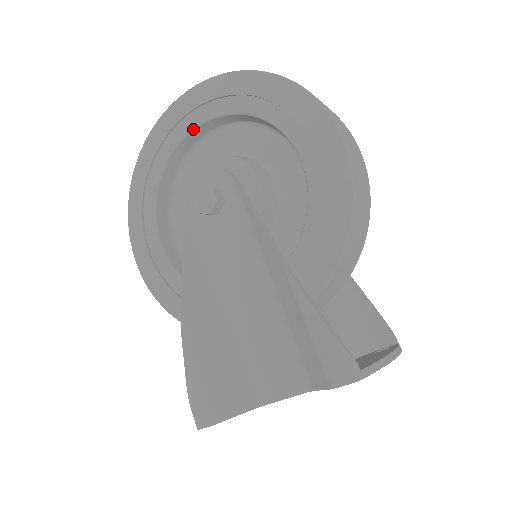
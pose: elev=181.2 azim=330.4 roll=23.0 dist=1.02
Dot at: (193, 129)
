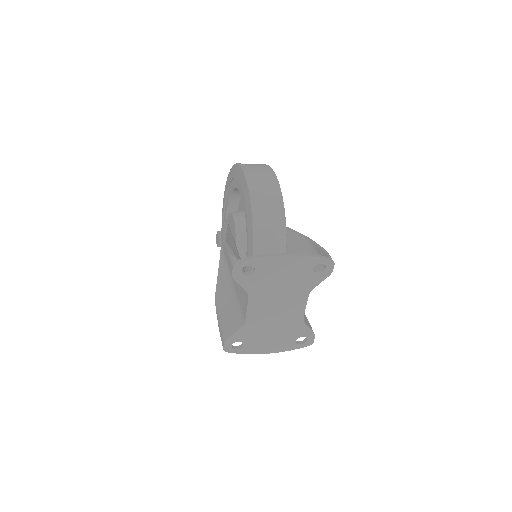
Dot at: (226, 217)
